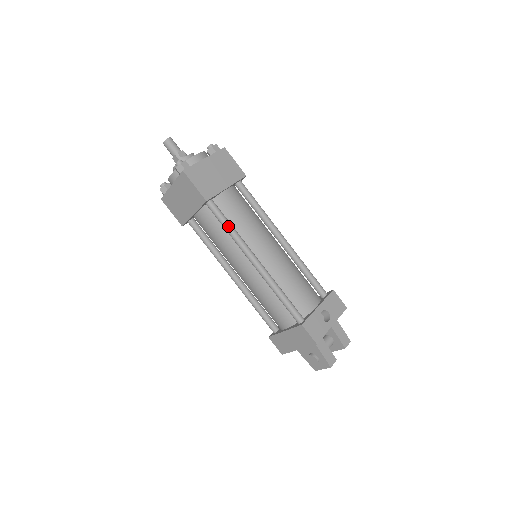
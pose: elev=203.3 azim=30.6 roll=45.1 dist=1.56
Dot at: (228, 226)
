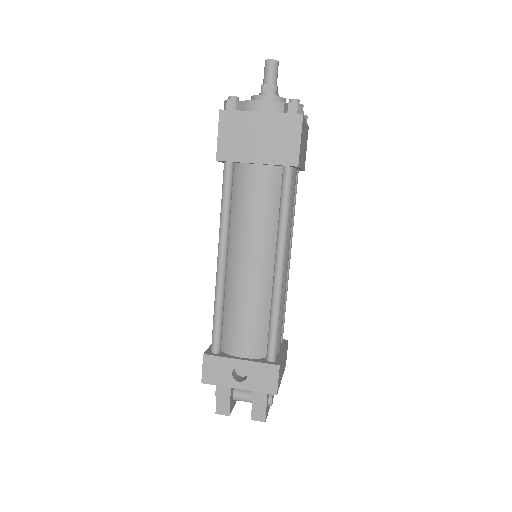
Dot at: (223, 203)
